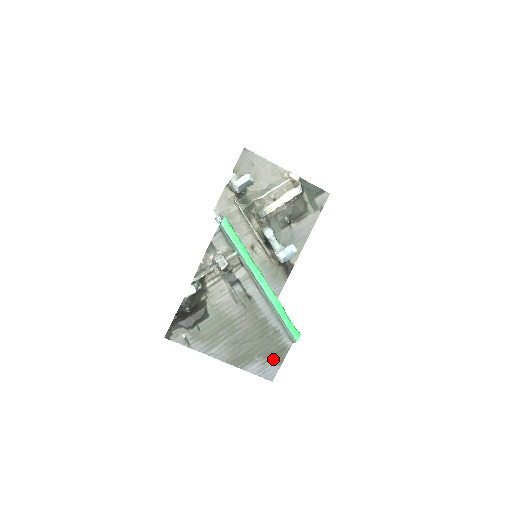
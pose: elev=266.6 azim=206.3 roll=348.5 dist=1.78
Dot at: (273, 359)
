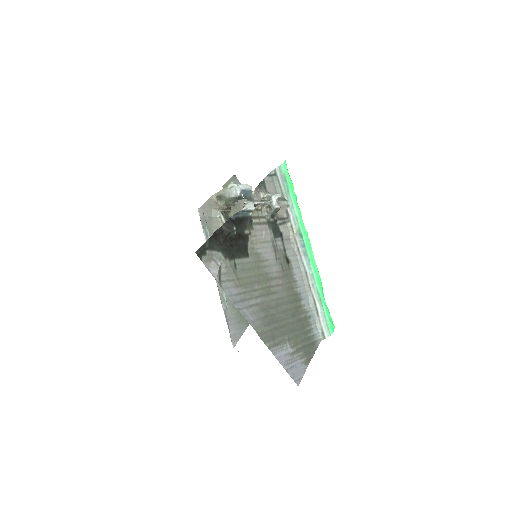
Dot at: (301, 353)
